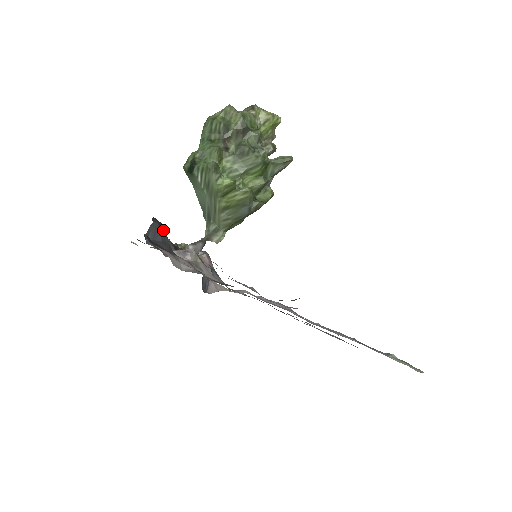
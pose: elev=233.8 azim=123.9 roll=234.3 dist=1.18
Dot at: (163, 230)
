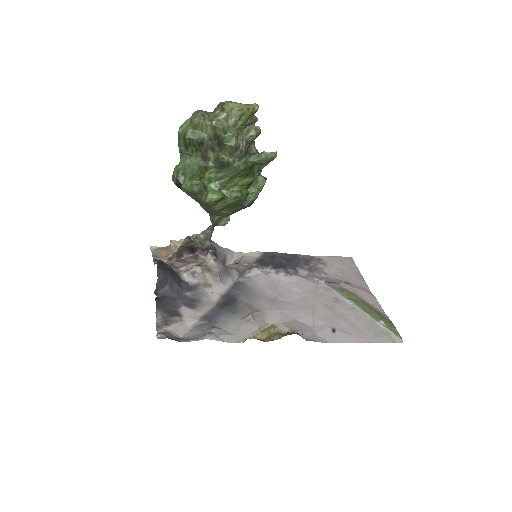
Dot at: (168, 277)
